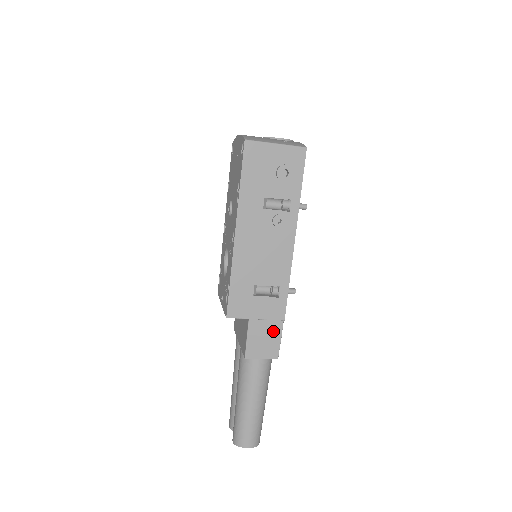
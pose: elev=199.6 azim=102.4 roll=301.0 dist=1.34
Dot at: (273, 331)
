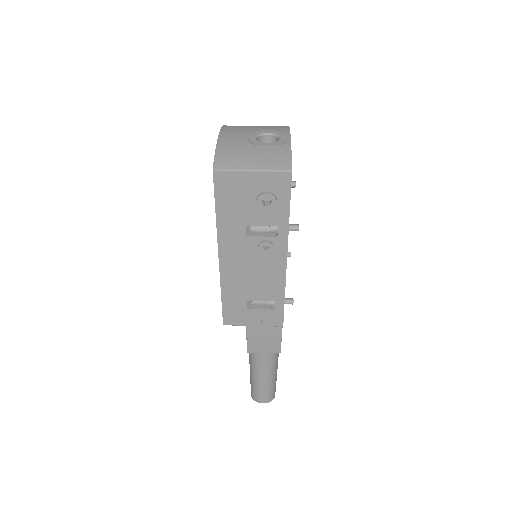
Dot at: (272, 334)
